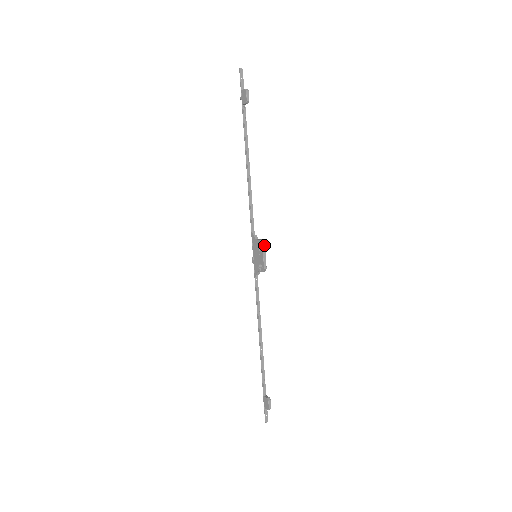
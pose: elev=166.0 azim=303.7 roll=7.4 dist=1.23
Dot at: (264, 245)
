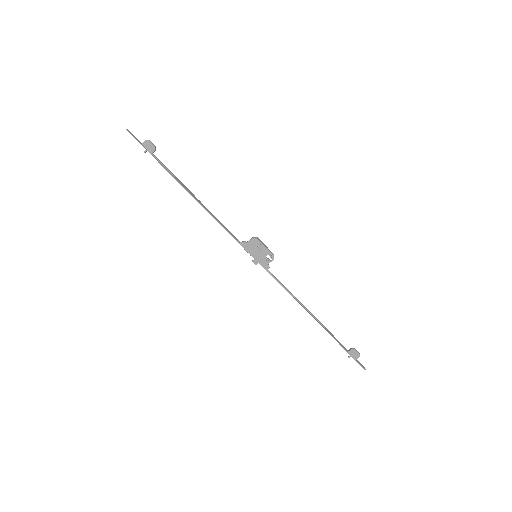
Dot at: (258, 239)
